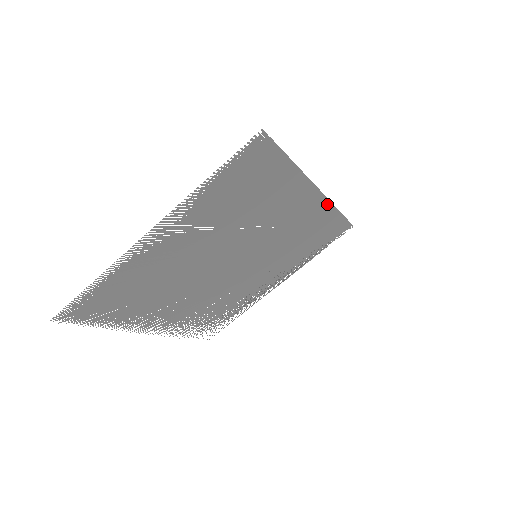
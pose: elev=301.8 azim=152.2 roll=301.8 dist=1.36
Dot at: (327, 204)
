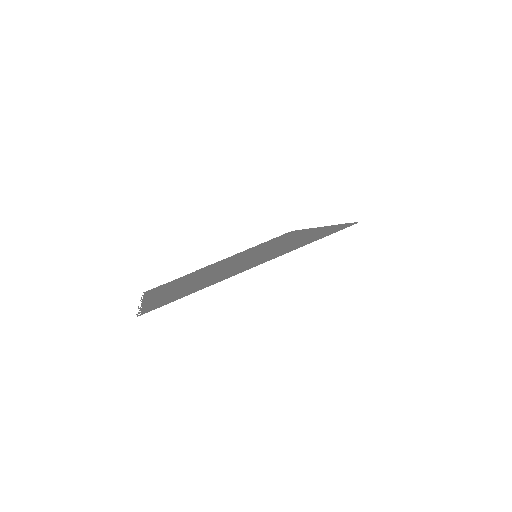
Dot at: (285, 253)
